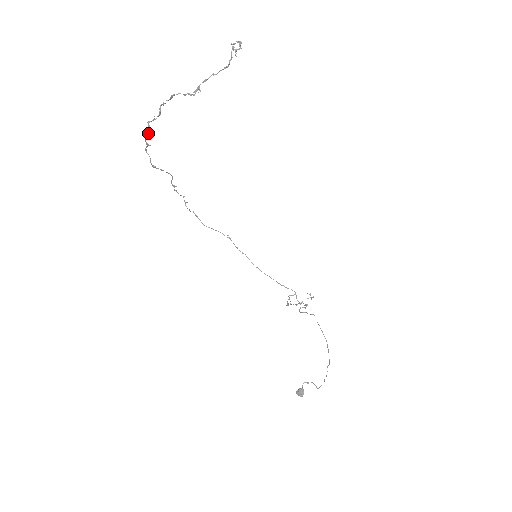
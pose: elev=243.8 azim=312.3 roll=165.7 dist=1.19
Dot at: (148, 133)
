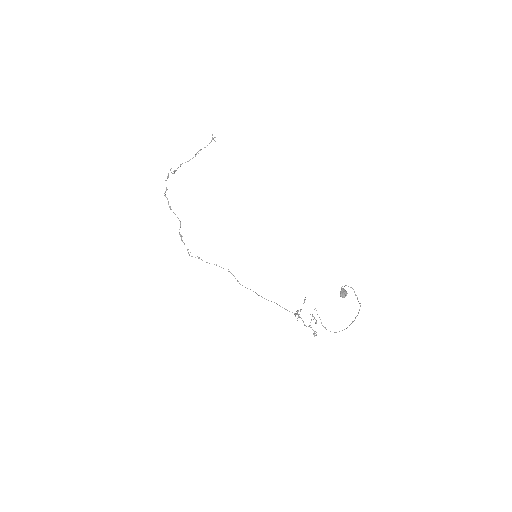
Dot at: occluded
